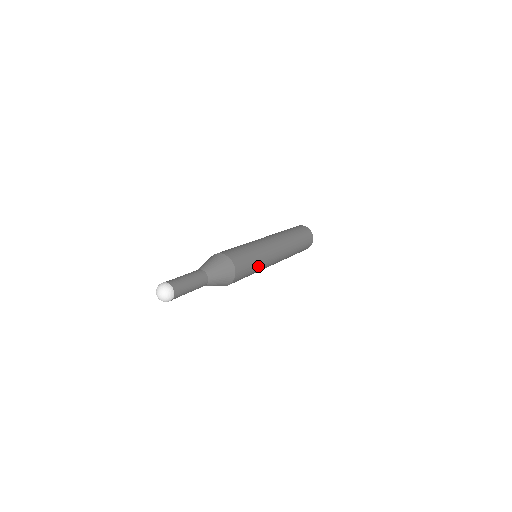
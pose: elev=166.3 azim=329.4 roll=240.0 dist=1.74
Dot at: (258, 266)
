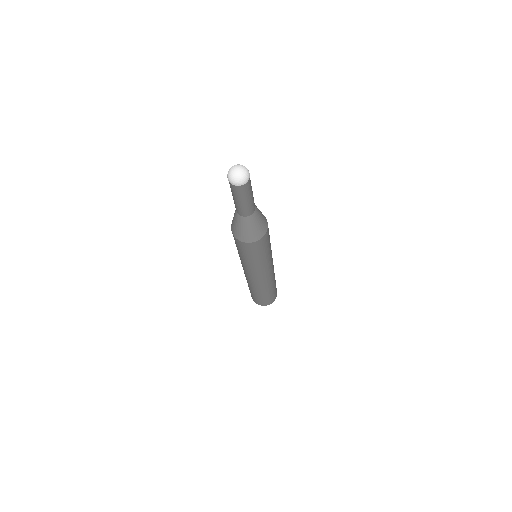
Dot at: (258, 261)
